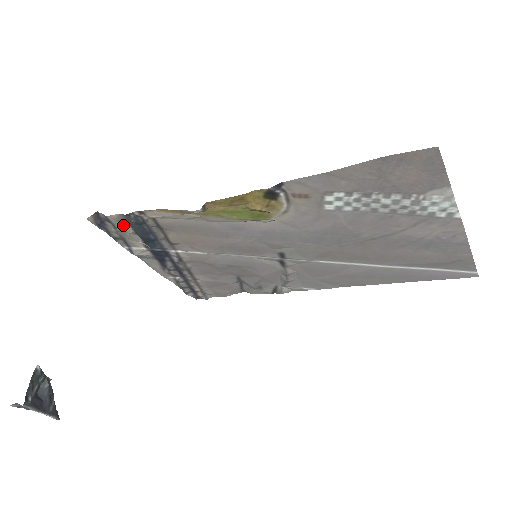
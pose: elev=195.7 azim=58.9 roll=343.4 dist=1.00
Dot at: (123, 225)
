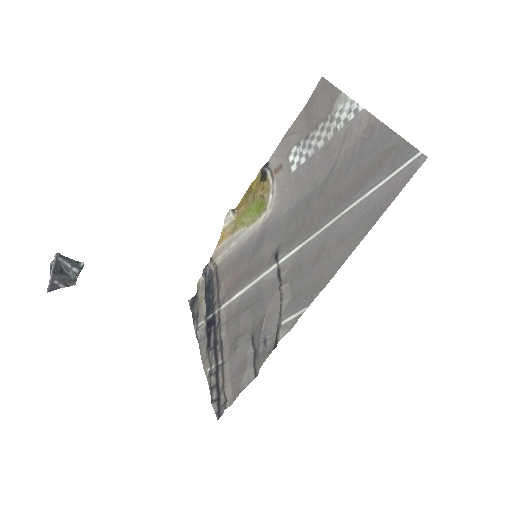
Dot at: (202, 293)
